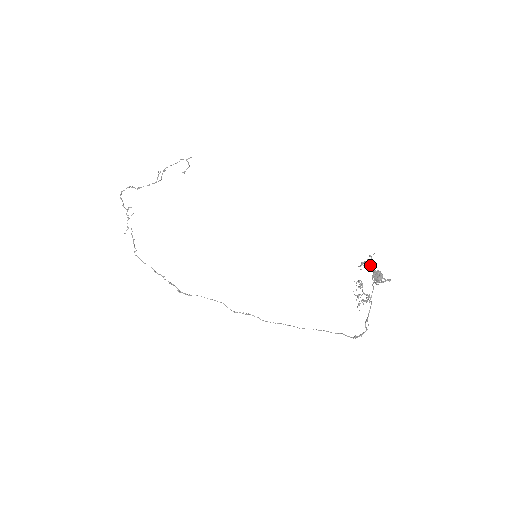
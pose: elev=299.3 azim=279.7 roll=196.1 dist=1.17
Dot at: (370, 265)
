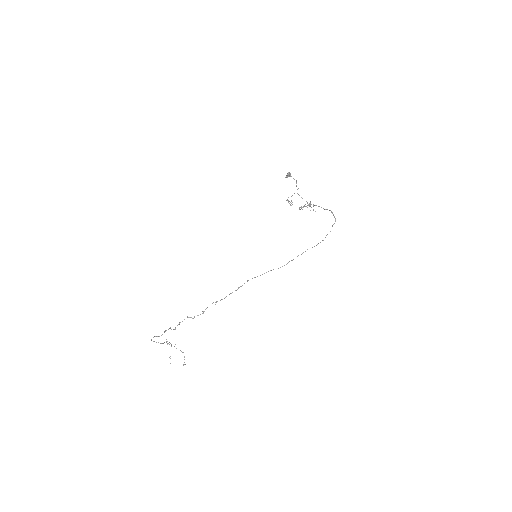
Dot at: occluded
